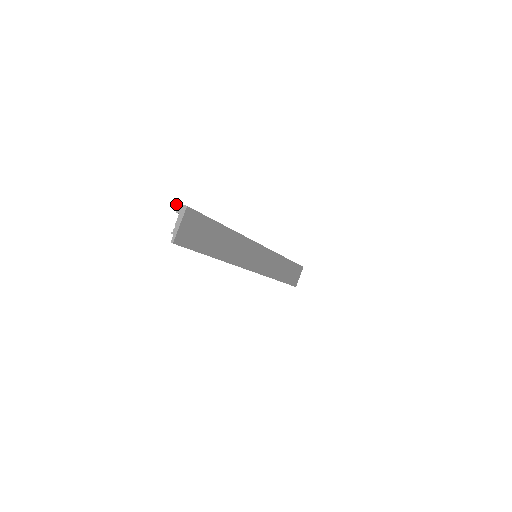
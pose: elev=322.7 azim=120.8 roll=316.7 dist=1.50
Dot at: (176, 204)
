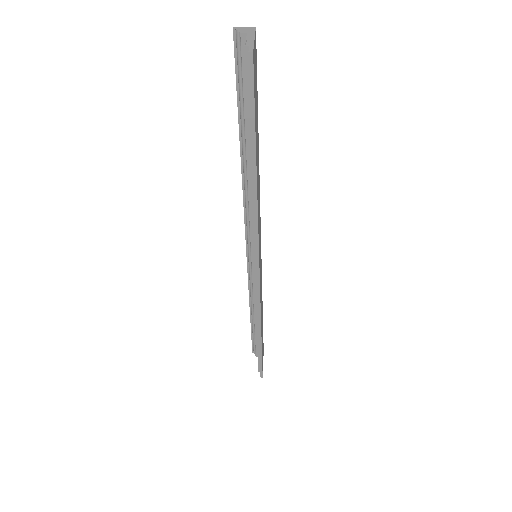
Dot at: (236, 28)
